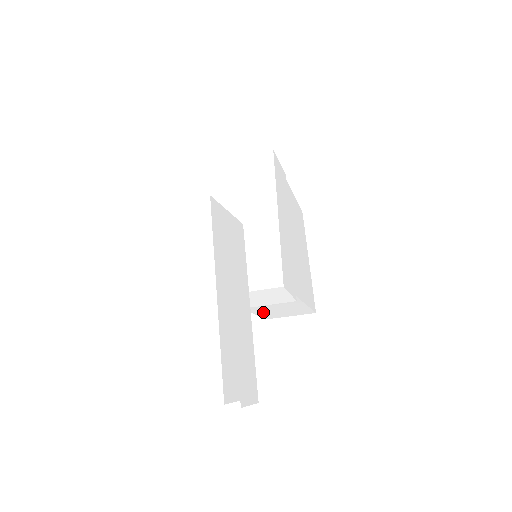
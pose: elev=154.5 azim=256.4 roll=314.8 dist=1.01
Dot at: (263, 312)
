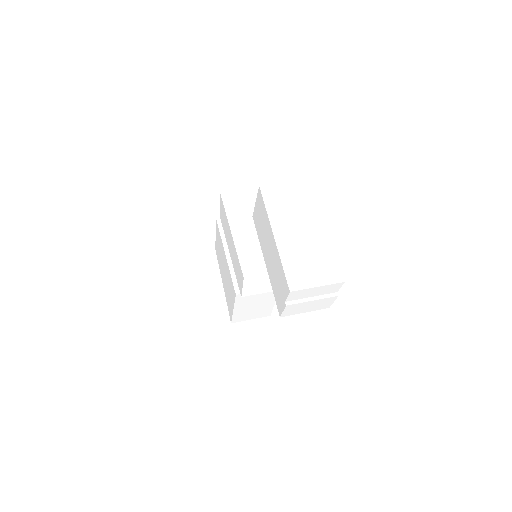
Dot at: (240, 310)
